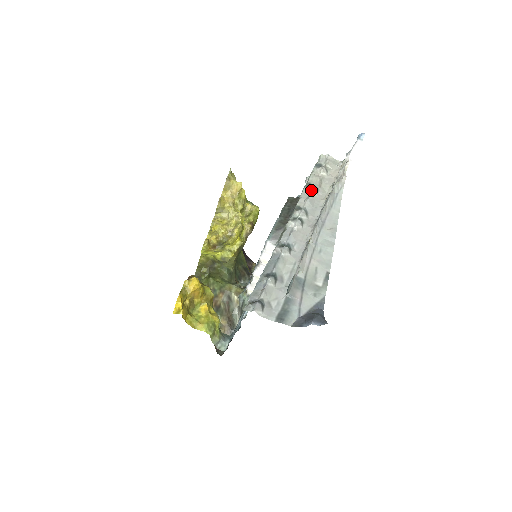
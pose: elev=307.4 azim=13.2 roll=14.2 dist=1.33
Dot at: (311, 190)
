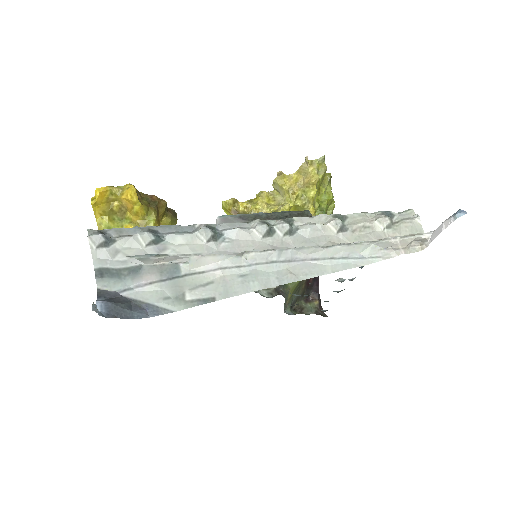
Dot at: (331, 220)
